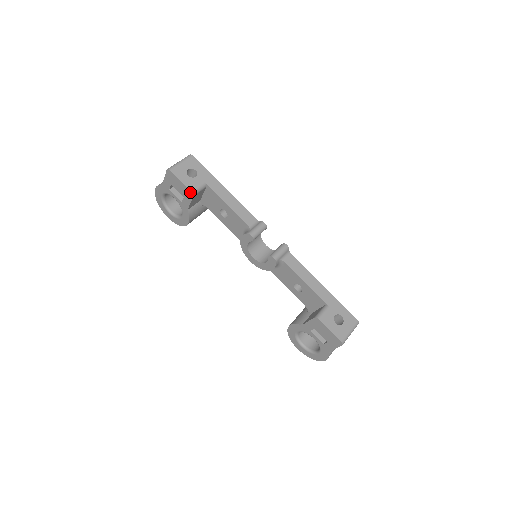
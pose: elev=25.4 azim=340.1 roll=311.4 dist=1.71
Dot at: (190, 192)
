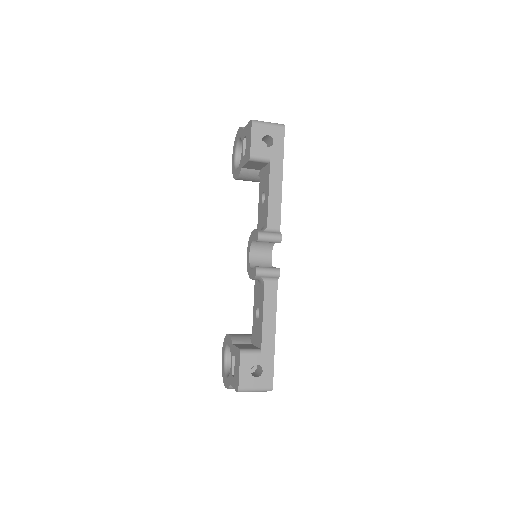
Dot at: (249, 155)
